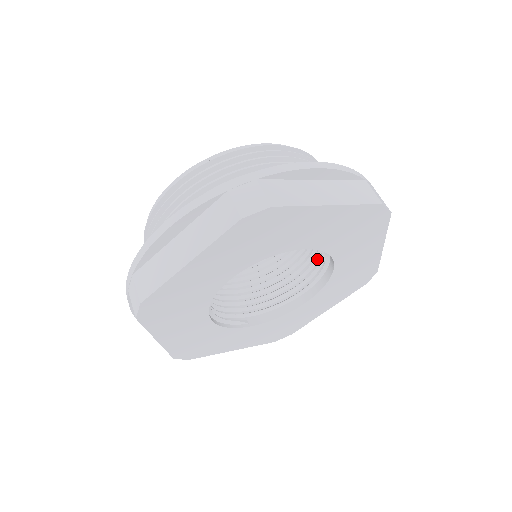
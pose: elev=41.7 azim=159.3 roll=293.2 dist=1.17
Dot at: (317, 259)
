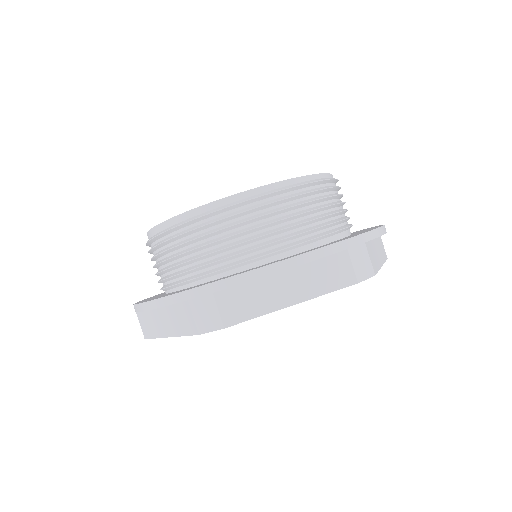
Dot at: occluded
